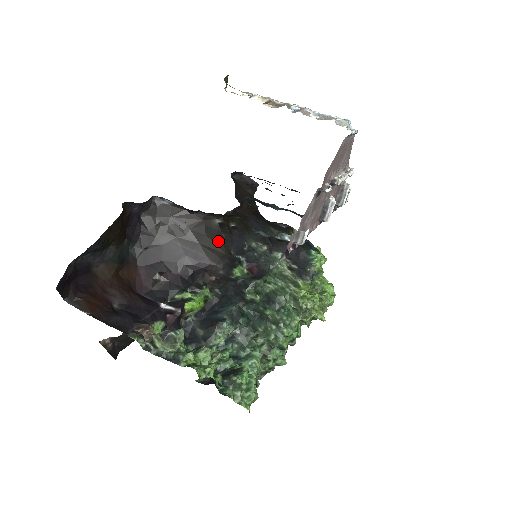
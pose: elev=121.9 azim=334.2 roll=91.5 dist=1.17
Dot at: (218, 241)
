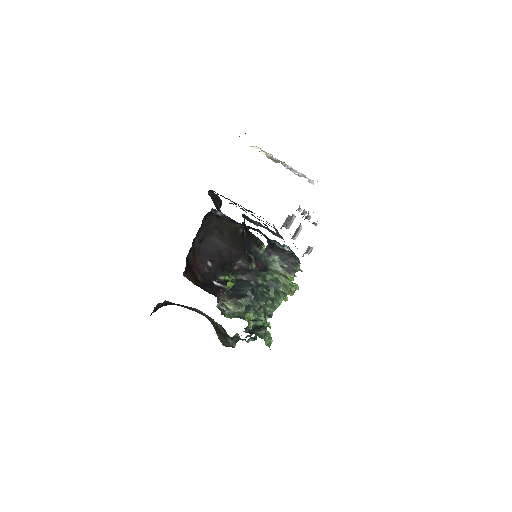
Dot at: (241, 244)
